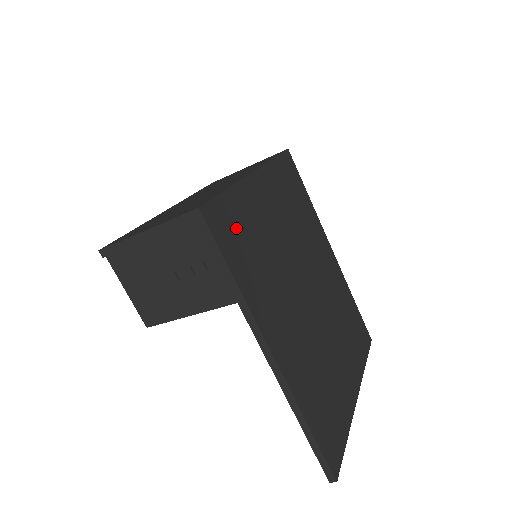
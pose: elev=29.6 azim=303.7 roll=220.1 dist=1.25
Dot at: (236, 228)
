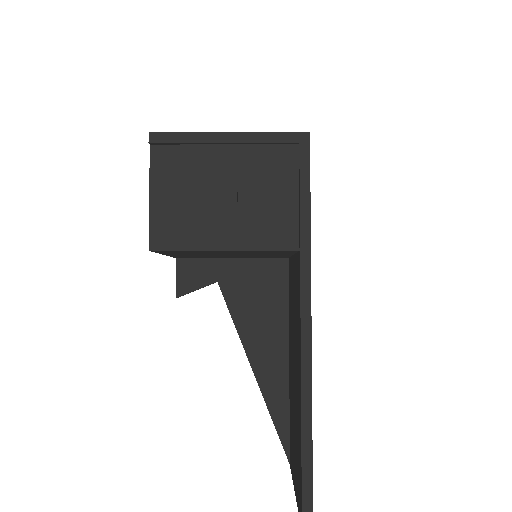
Dot at: occluded
